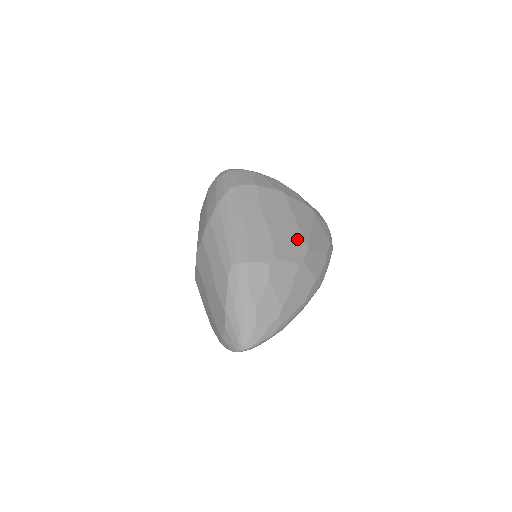
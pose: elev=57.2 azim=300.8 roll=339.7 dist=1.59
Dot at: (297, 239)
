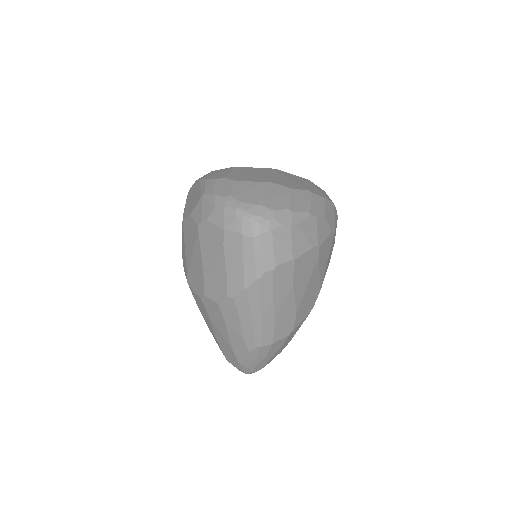
Dot at: (315, 290)
